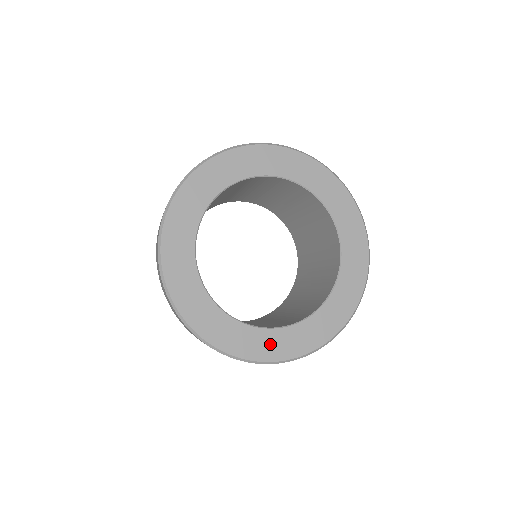
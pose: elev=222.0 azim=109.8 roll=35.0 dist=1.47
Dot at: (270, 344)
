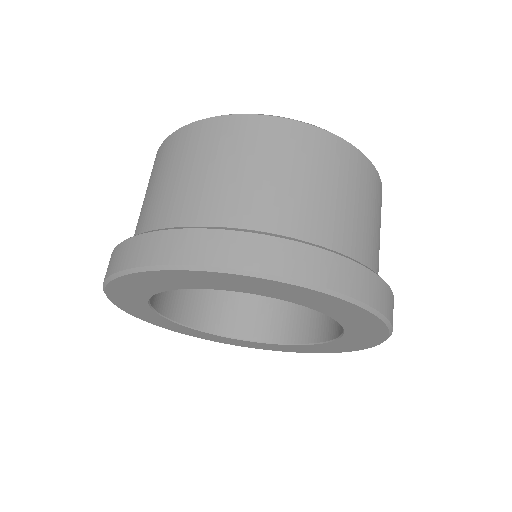
Dot at: (281, 348)
